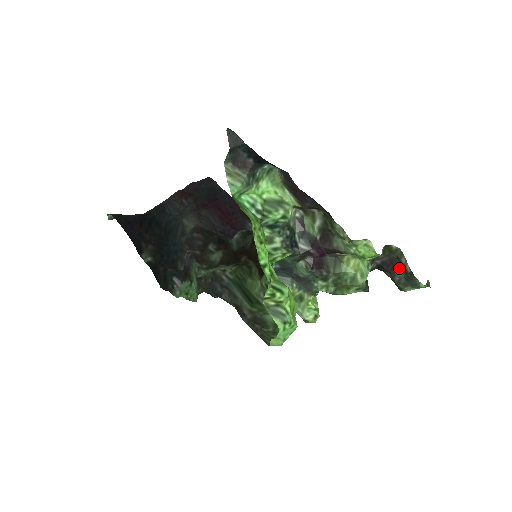
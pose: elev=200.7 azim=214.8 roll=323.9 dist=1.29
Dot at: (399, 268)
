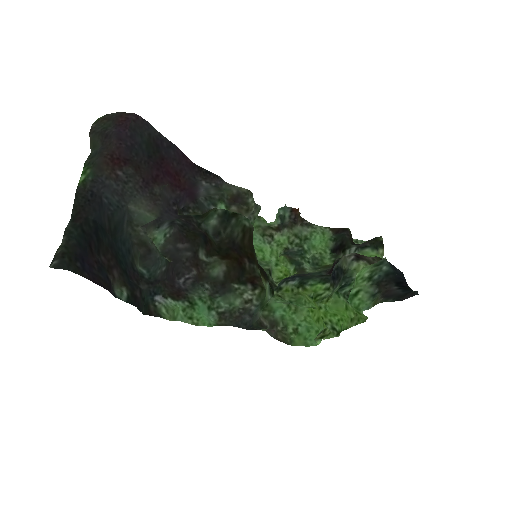
Dot at: occluded
